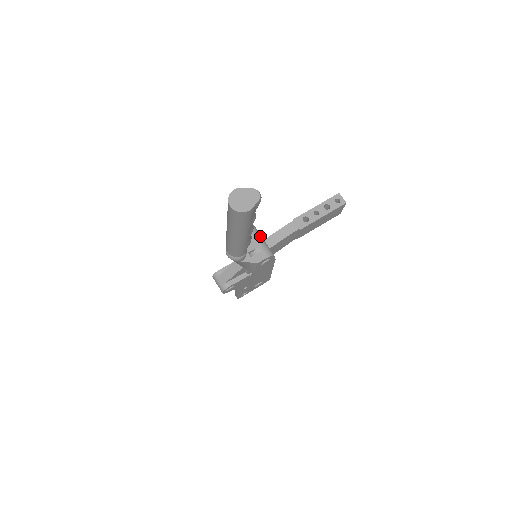
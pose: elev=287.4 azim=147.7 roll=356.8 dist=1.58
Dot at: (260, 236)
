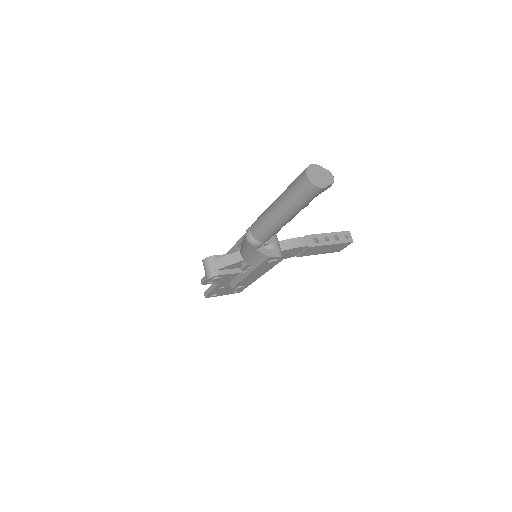
Dot at: (276, 235)
